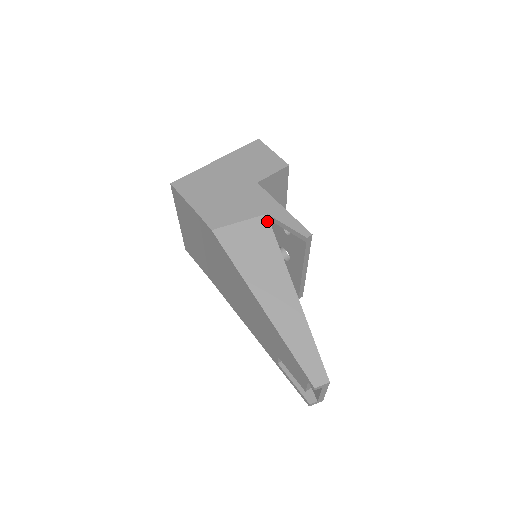
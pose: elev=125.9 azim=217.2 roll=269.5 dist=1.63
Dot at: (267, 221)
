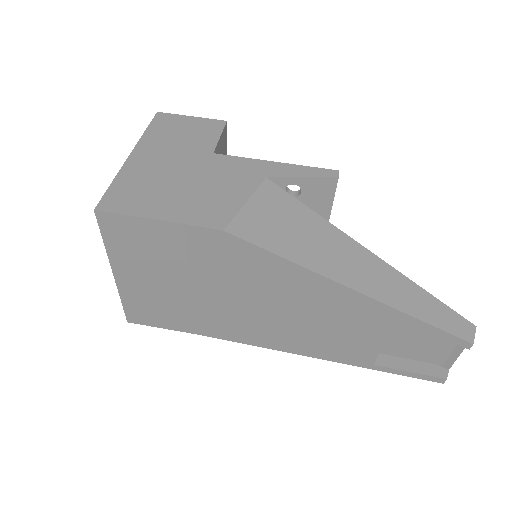
Dot at: (274, 186)
